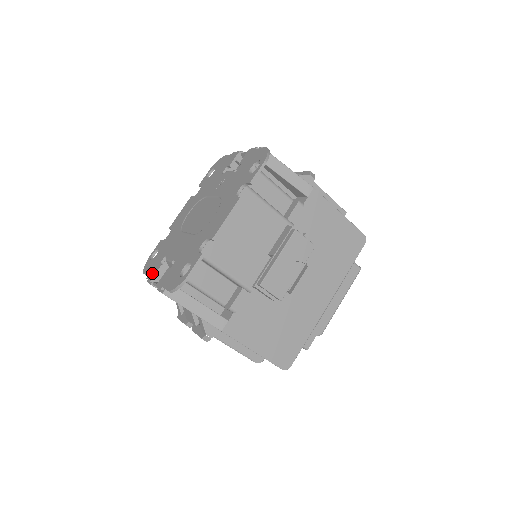
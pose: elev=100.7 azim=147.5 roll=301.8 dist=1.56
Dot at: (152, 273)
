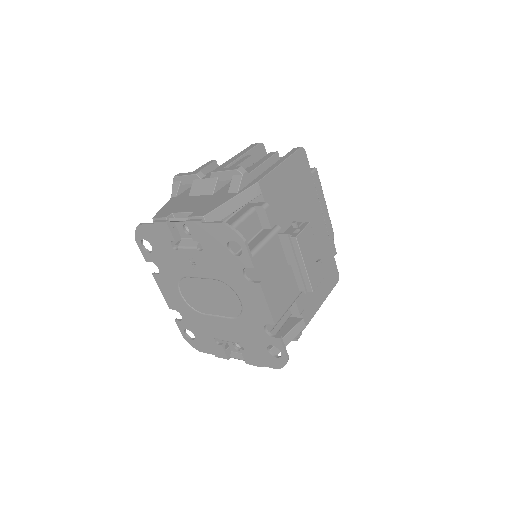
Dot at: (219, 353)
